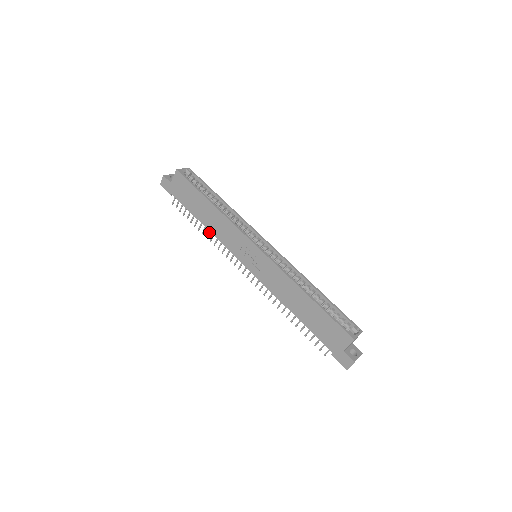
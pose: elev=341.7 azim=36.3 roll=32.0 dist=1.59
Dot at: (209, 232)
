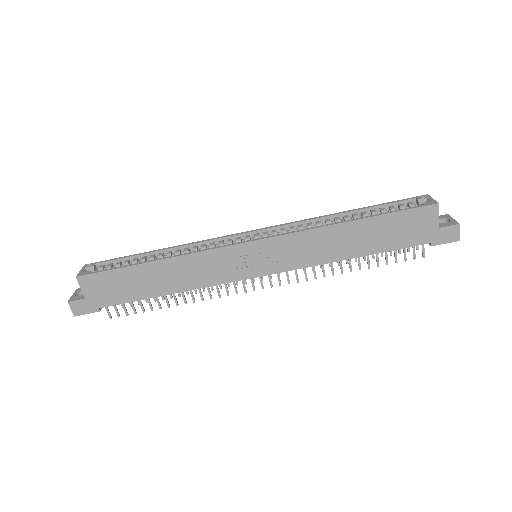
Dot at: (183, 294)
